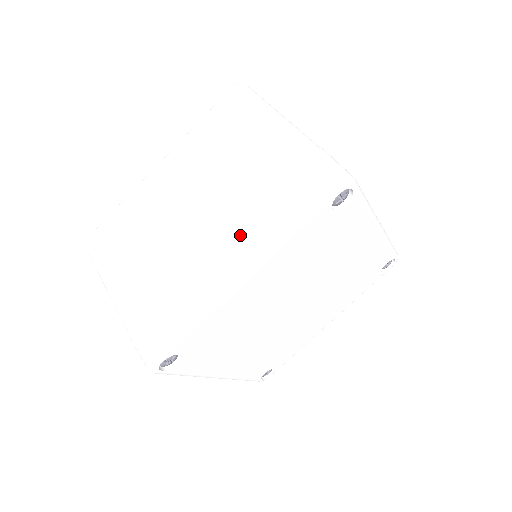
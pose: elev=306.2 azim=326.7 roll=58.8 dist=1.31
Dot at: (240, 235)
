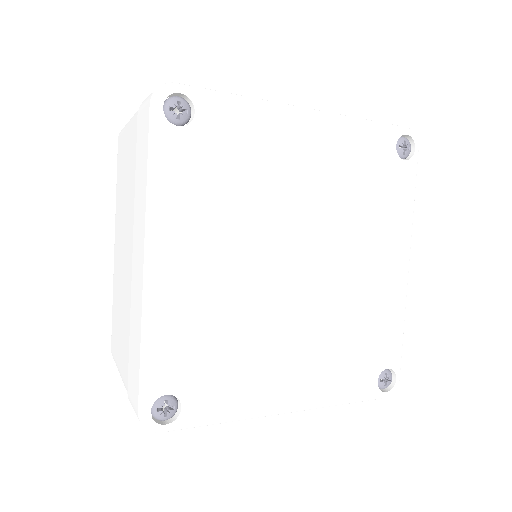
Dot at: occluded
